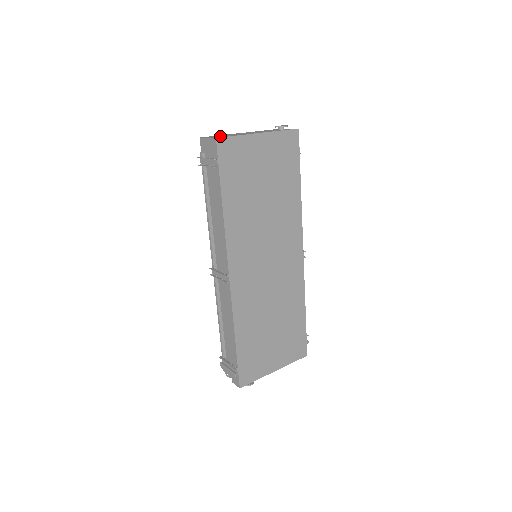
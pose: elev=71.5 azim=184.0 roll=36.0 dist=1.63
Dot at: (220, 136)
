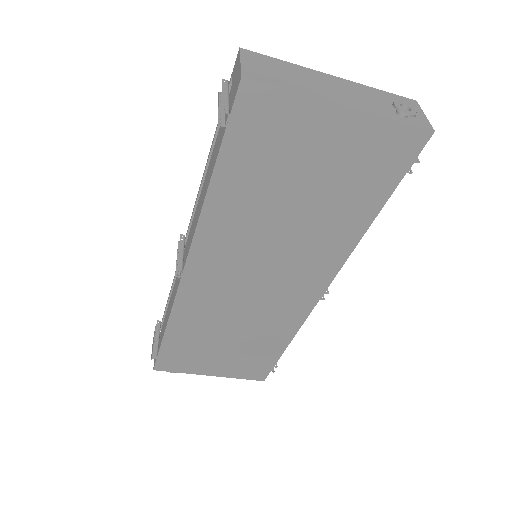
Dot at: (265, 70)
